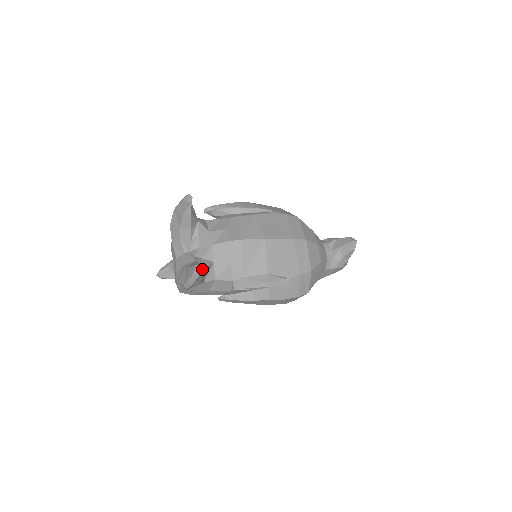
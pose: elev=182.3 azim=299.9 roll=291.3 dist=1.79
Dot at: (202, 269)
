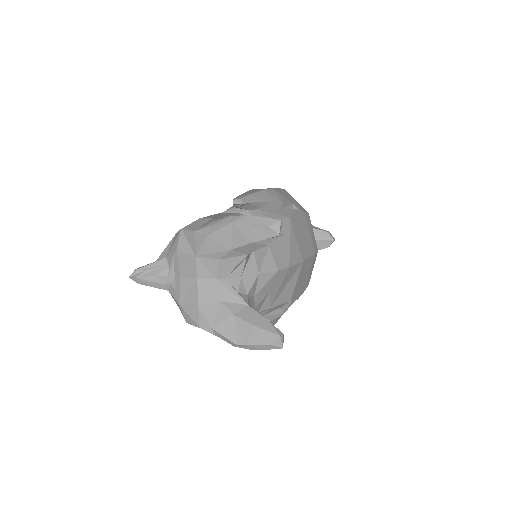
Dot at: (283, 340)
